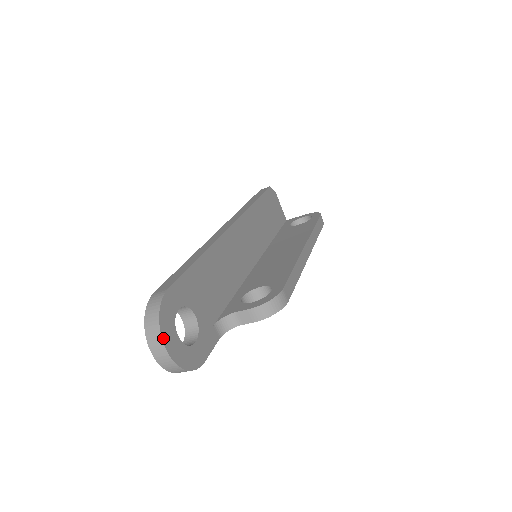
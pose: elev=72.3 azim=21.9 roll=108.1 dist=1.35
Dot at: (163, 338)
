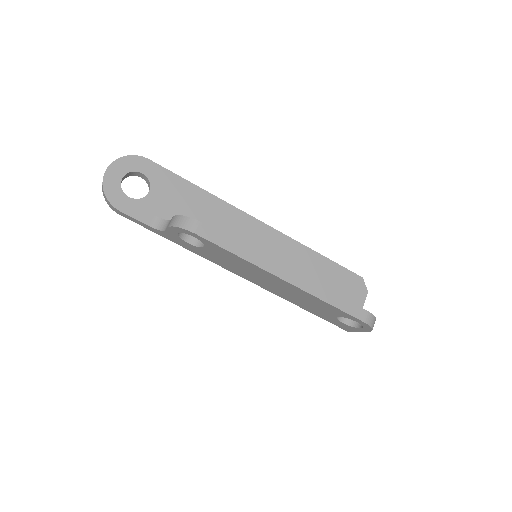
Dot at: (113, 163)
